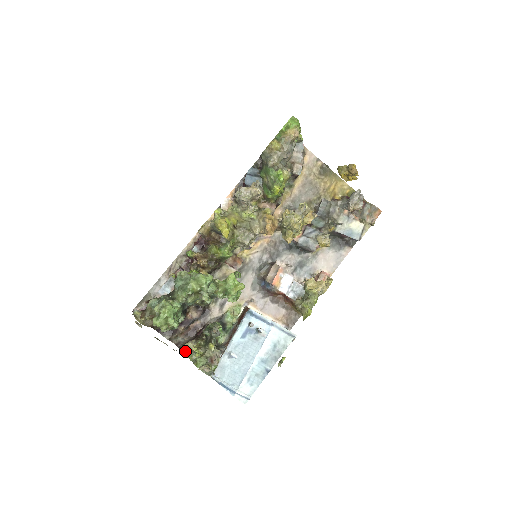
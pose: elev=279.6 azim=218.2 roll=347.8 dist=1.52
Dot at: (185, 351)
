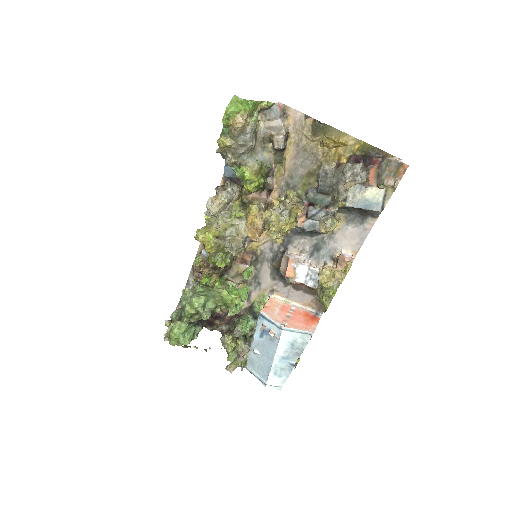
Dot at: (223, 343)
